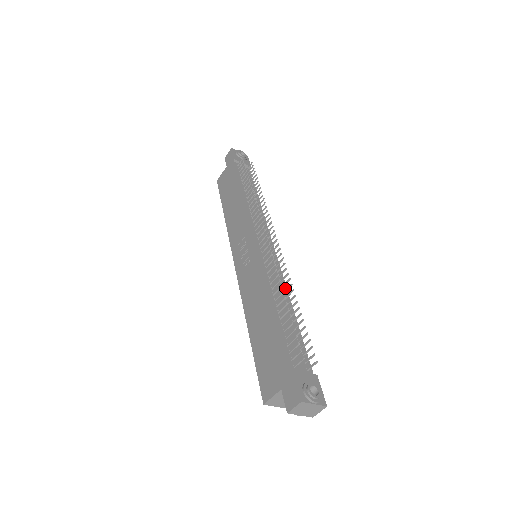
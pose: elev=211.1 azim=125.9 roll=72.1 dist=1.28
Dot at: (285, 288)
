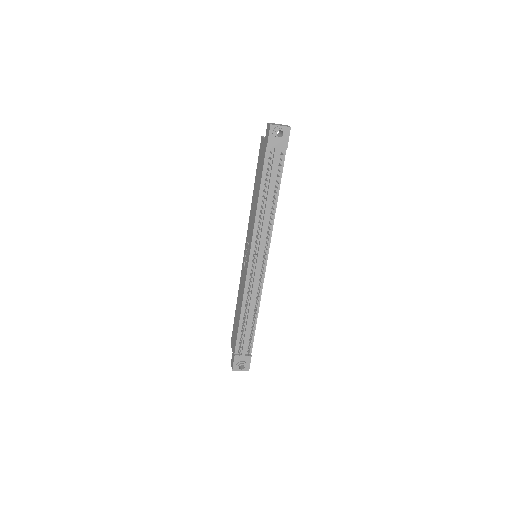
Dot at: occluded
